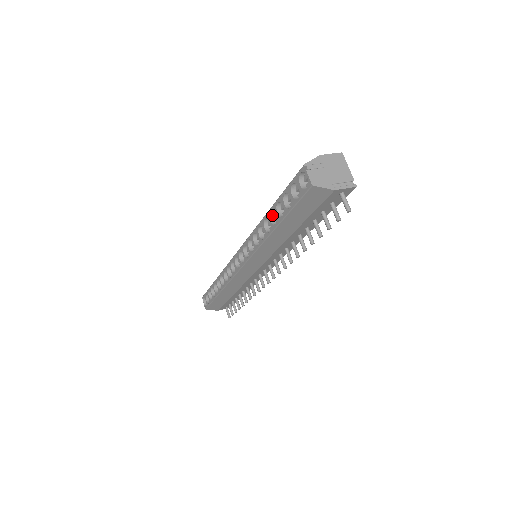
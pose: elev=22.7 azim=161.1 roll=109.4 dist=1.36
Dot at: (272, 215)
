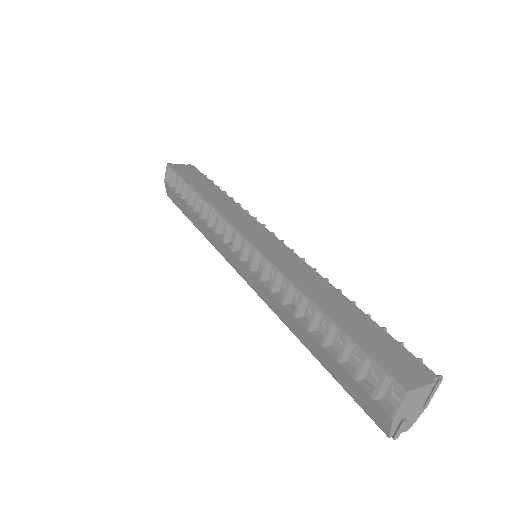
Dot at: occluded
